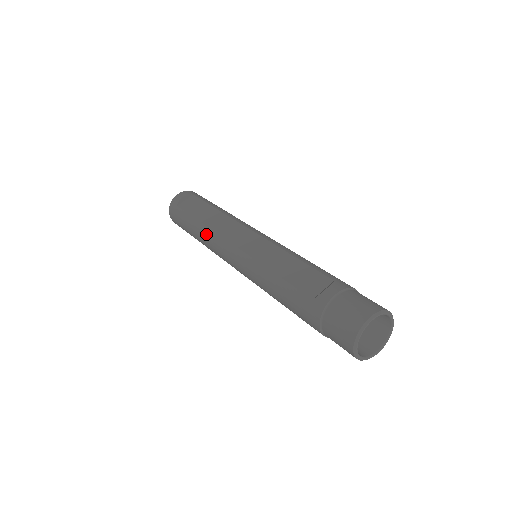
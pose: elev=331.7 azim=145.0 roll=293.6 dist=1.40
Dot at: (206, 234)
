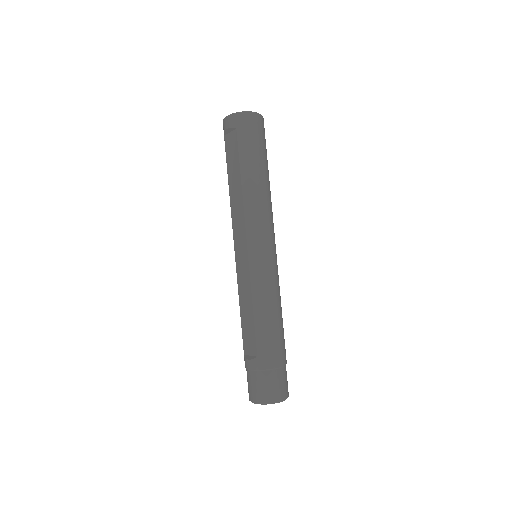
Dot at: occluded
